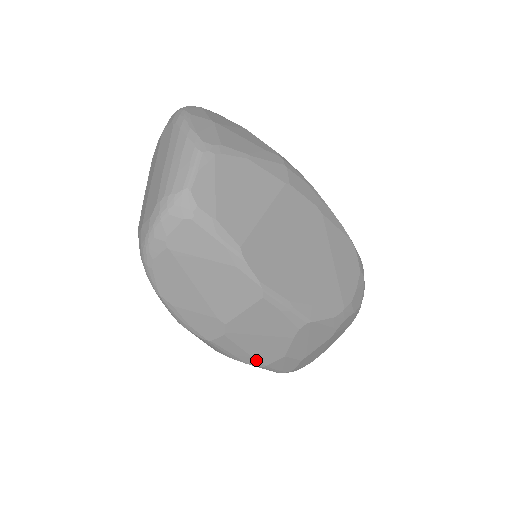
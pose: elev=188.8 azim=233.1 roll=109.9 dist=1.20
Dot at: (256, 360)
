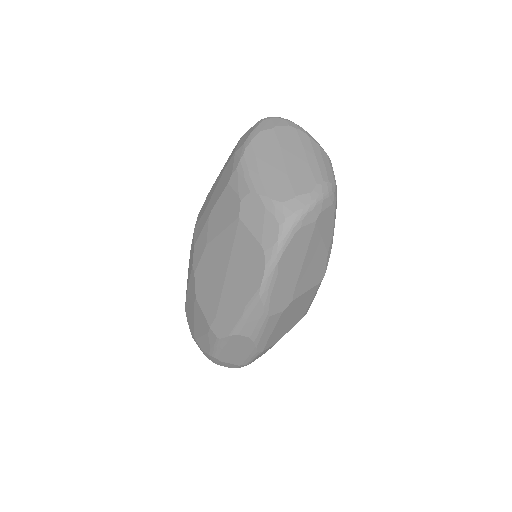
Dot at: (266, 343)
